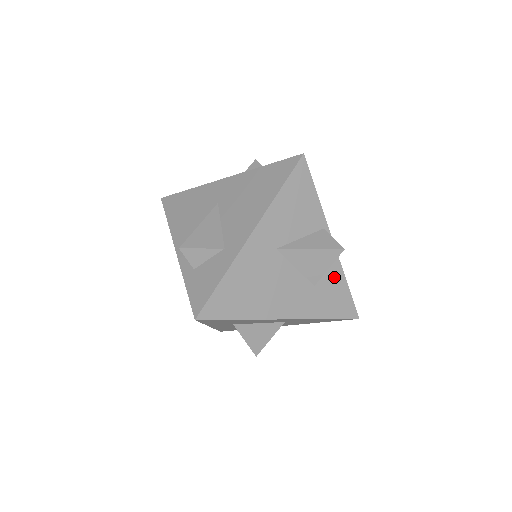
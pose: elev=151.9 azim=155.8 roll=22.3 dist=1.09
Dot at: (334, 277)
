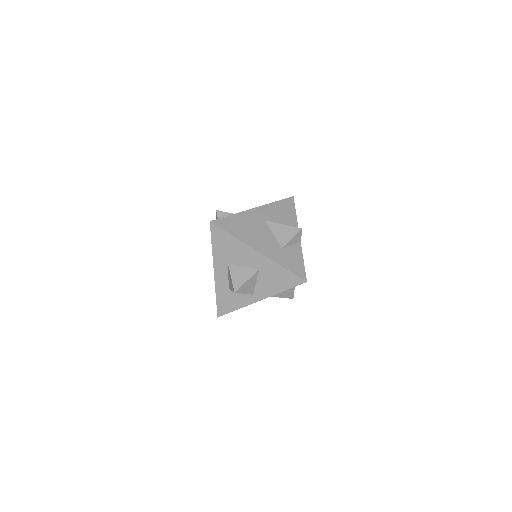
Dot at: (296, 252)
